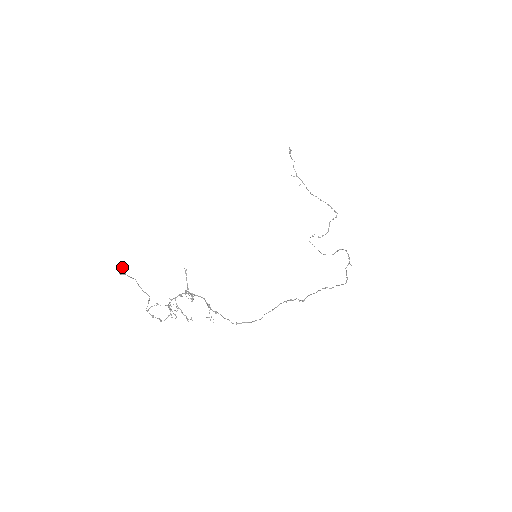
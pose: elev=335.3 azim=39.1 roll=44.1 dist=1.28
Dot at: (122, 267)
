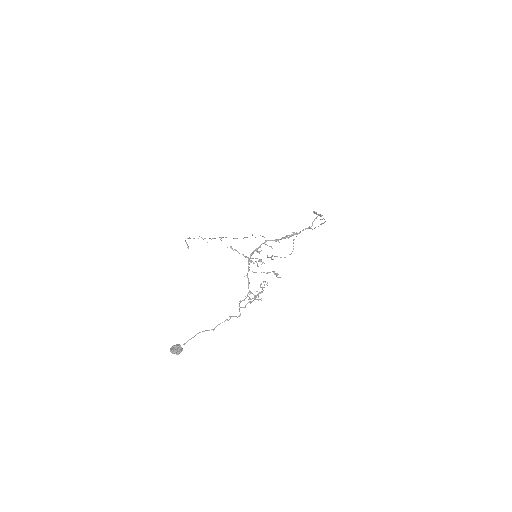
Dot at: (173, 346)
